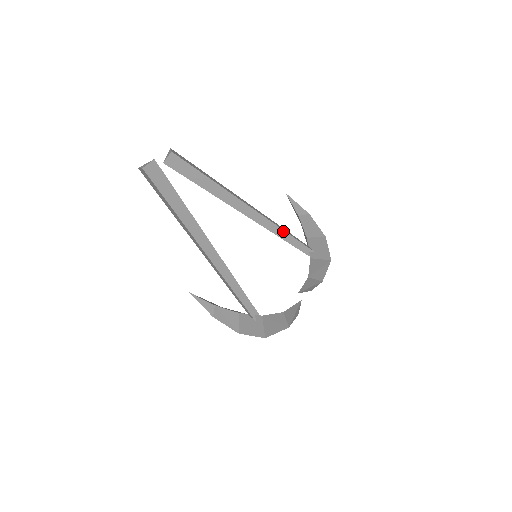
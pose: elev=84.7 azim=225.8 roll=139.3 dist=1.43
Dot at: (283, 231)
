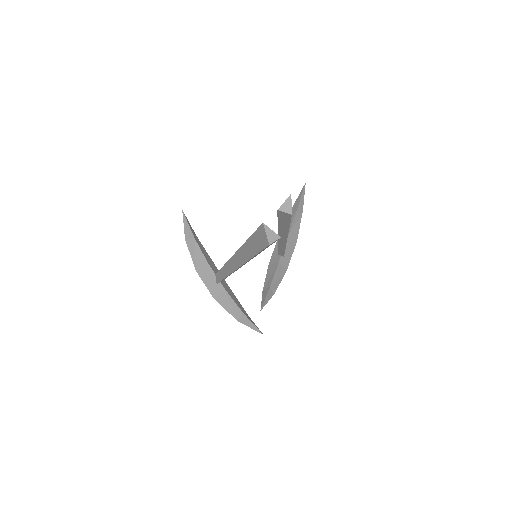
Dot at: (284, 249)
